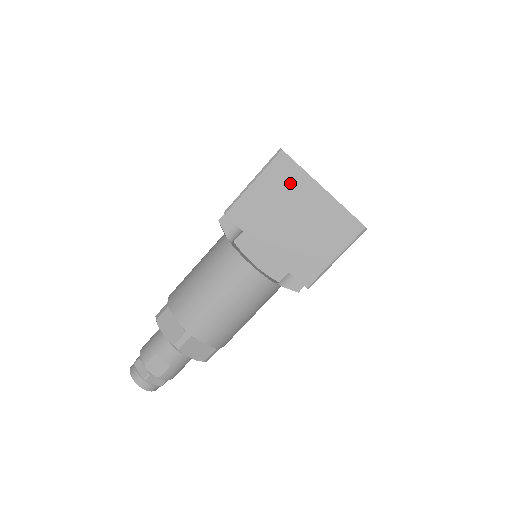
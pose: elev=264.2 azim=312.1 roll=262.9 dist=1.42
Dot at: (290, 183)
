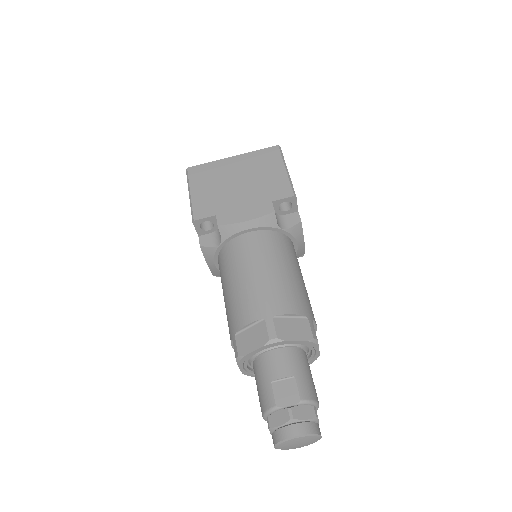
Dot at: (211, 173)
